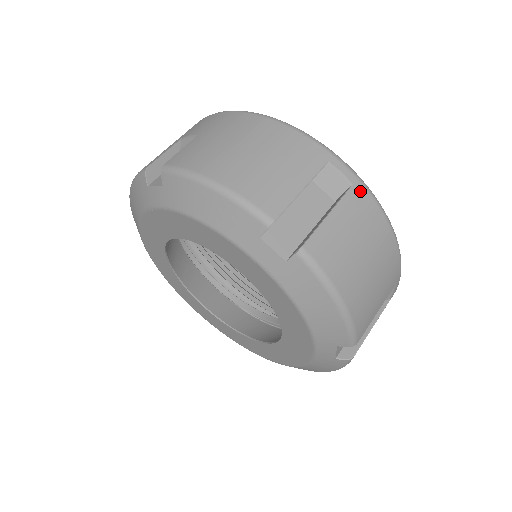
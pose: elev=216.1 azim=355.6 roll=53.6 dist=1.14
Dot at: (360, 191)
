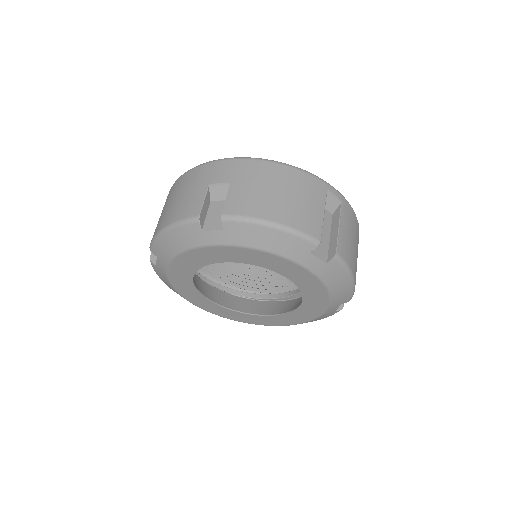
Dot at: (345, 204)
